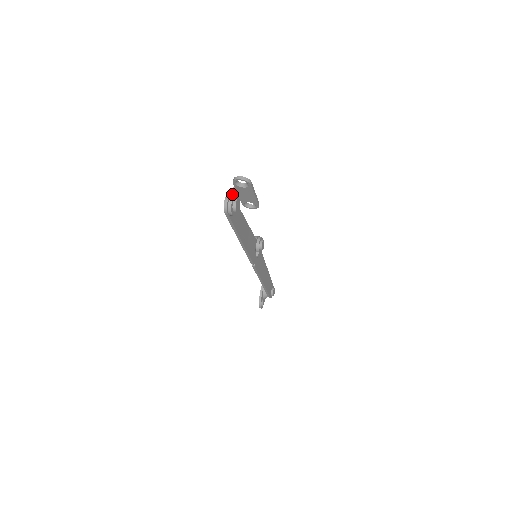
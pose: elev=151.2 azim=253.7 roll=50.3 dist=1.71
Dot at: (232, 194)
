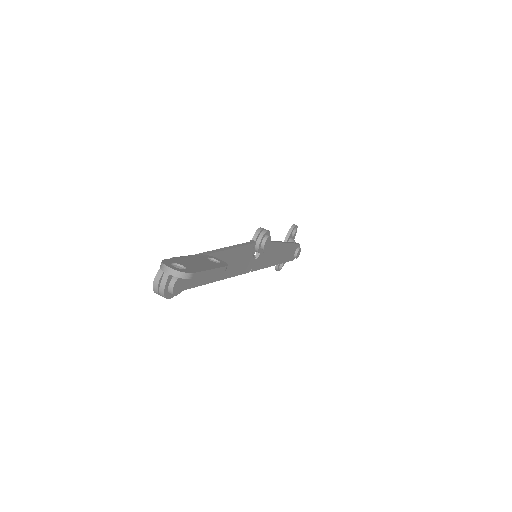
Dot at: (166, 273)
